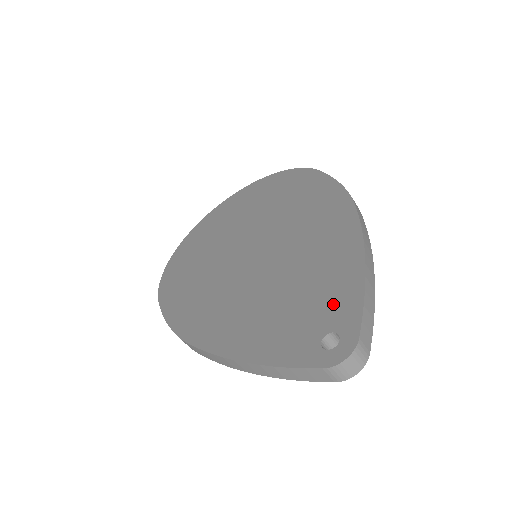
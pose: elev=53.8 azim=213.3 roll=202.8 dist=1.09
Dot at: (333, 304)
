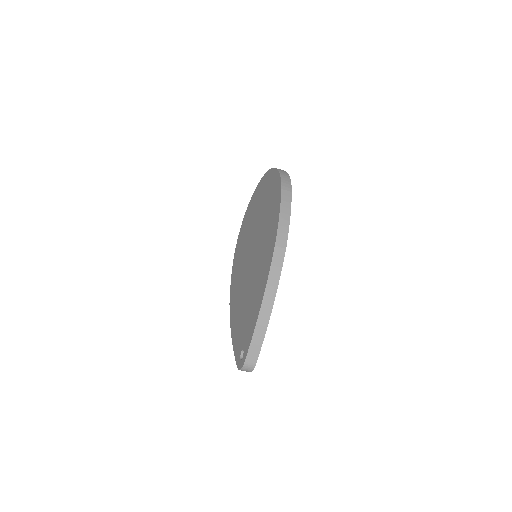
Dot at: (248, 332)
